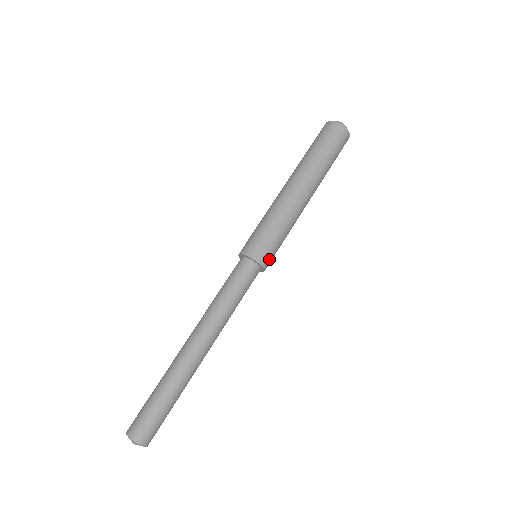
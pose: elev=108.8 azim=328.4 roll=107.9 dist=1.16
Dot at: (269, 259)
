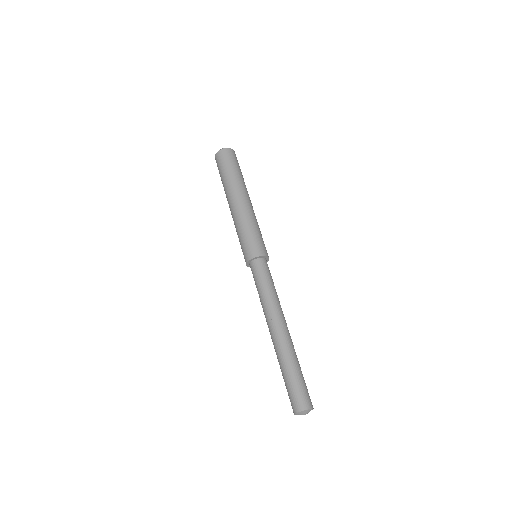
Dot at: occluded
